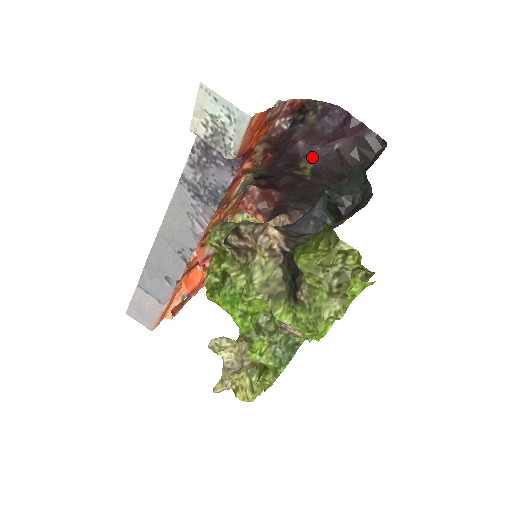
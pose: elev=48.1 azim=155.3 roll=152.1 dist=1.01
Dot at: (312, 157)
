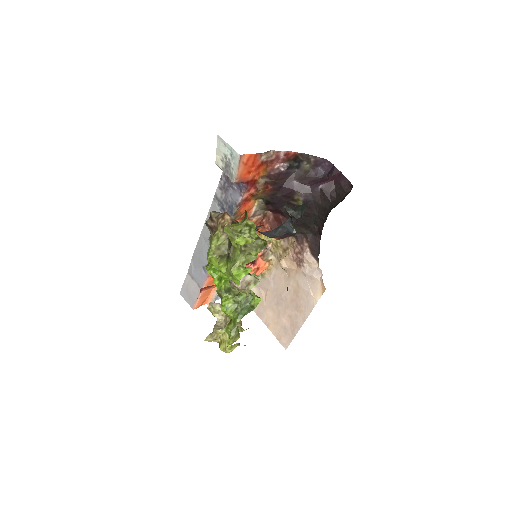
Dot at: (303, 192)
